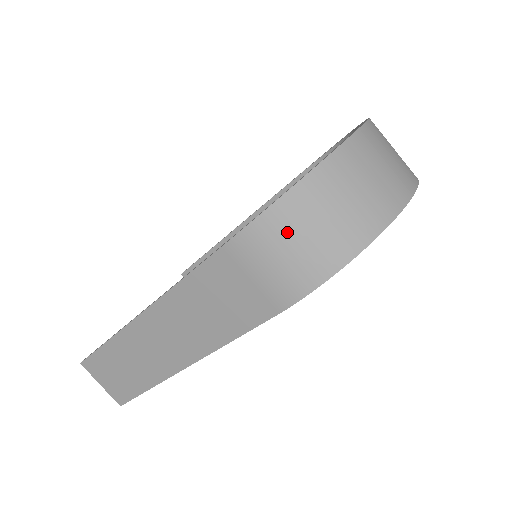
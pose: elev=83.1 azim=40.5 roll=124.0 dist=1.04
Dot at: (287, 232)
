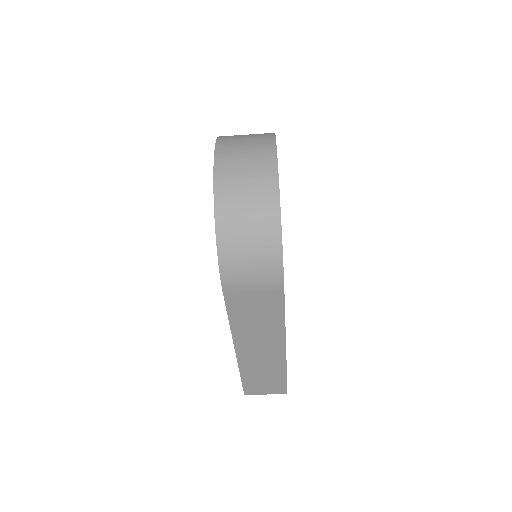
Dot at: (239, 257)
